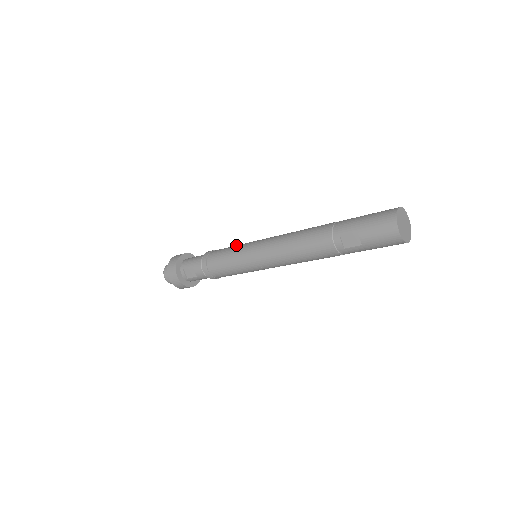
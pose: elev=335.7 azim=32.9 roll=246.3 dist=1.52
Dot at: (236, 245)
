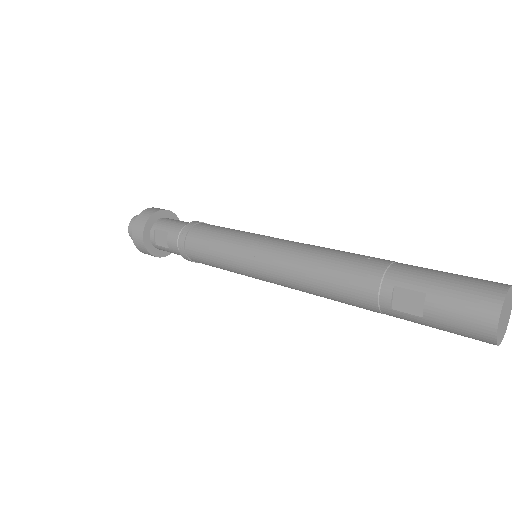
Dot at: occluded
